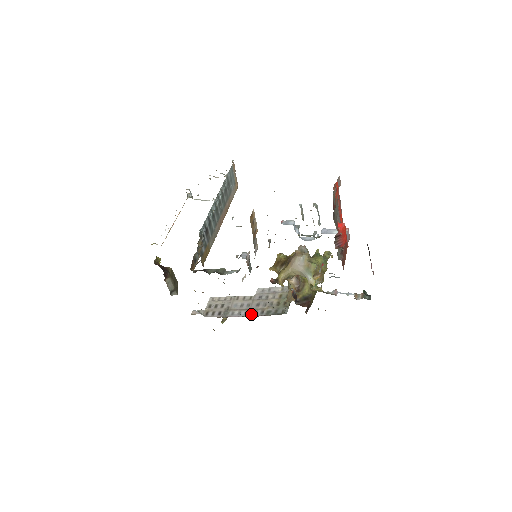
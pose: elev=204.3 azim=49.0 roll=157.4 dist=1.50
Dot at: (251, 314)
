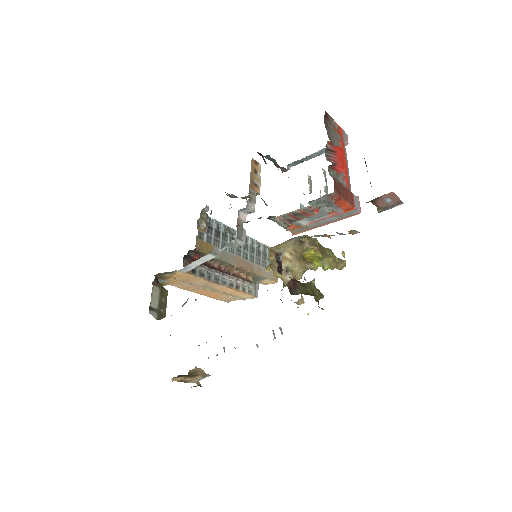
Dot at: occluded
